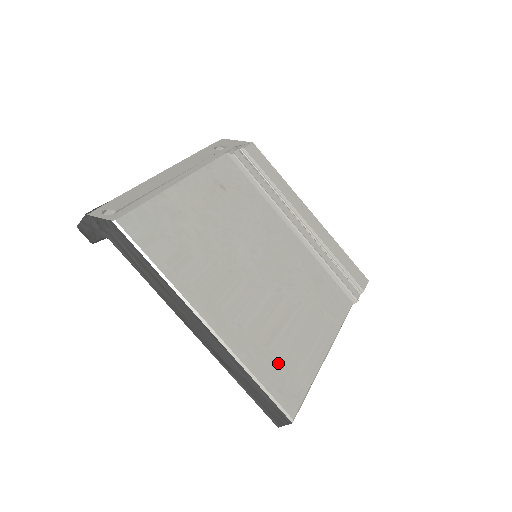
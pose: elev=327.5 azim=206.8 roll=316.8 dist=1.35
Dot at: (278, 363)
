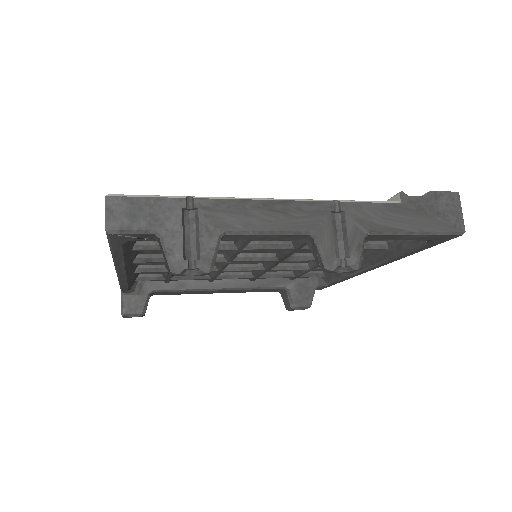
Dot at: occluded
